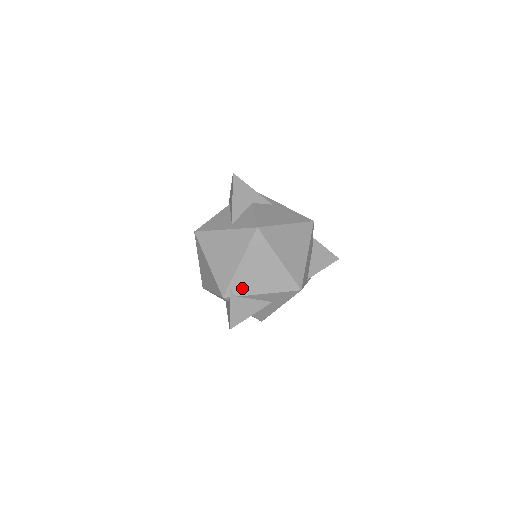
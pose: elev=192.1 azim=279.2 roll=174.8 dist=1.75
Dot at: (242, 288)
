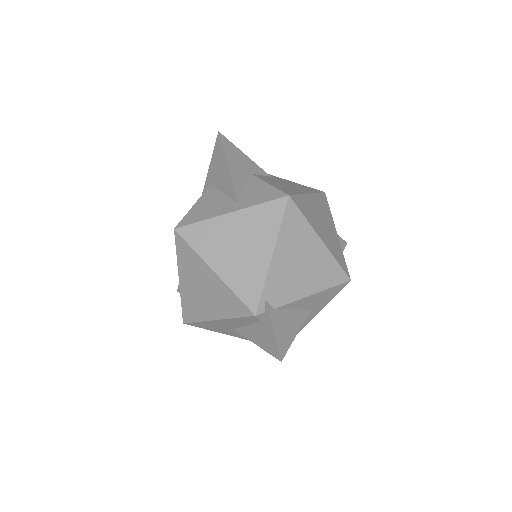
Dot at: (279, 294)
